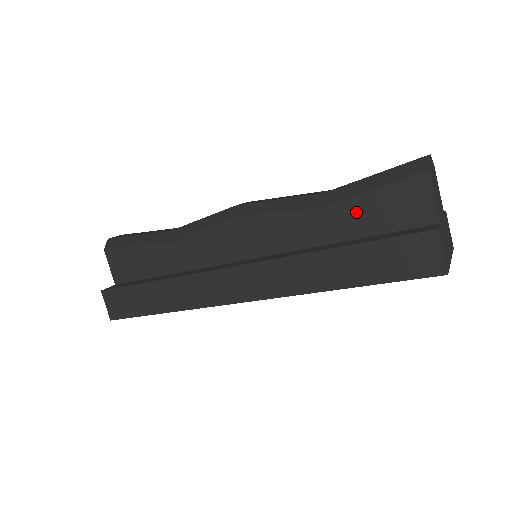
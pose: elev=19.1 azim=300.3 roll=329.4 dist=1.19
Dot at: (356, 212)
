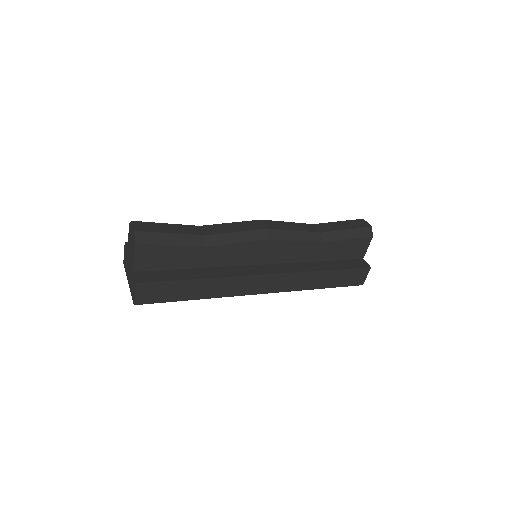
Dot at: (335, 248)
